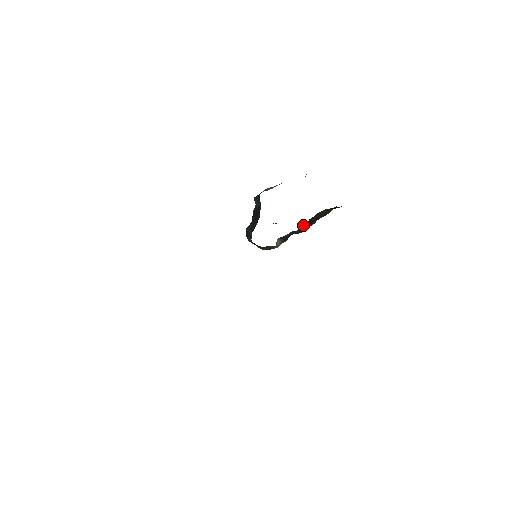
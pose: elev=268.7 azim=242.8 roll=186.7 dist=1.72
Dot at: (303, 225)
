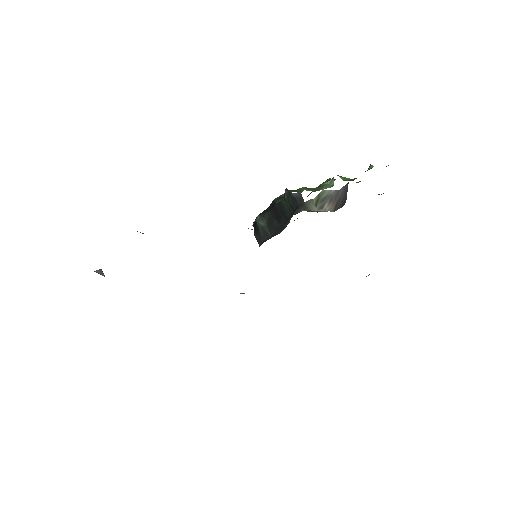
Dot at: occluded
